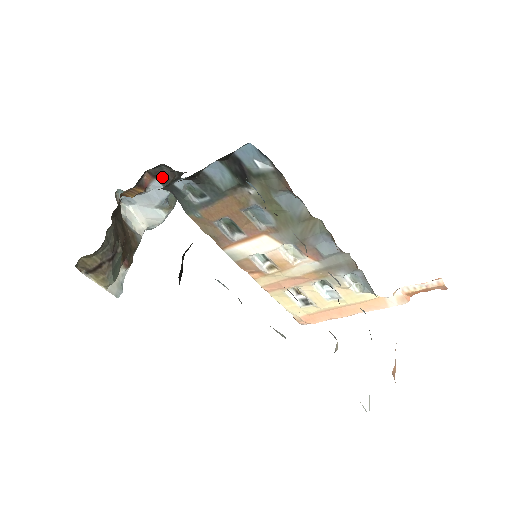
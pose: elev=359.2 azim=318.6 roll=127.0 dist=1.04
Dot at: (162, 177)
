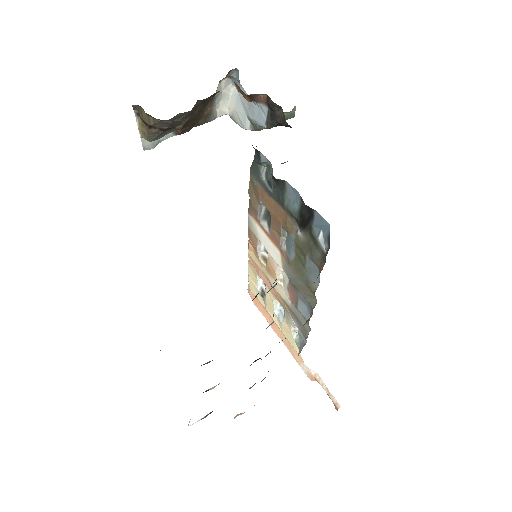
Dot at: (273, 112)
